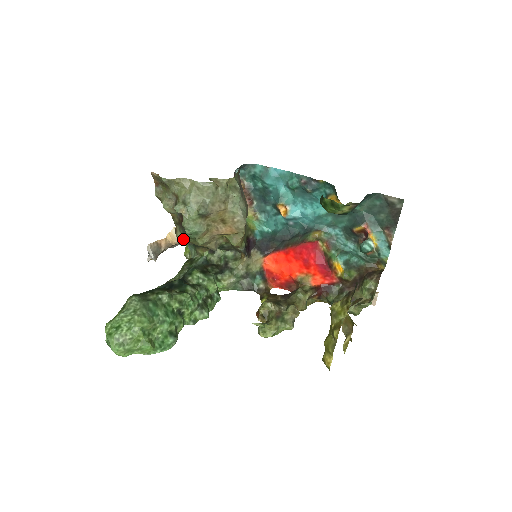
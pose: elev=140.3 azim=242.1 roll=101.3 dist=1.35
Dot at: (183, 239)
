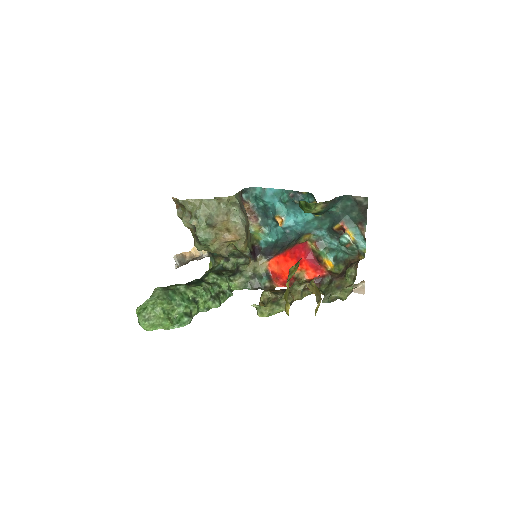
Dot at: (199, 247)
